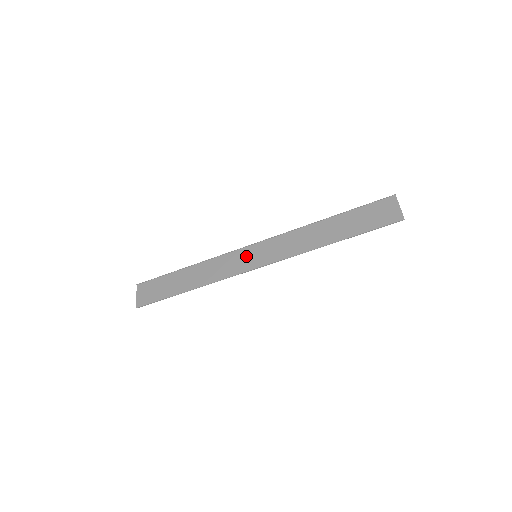
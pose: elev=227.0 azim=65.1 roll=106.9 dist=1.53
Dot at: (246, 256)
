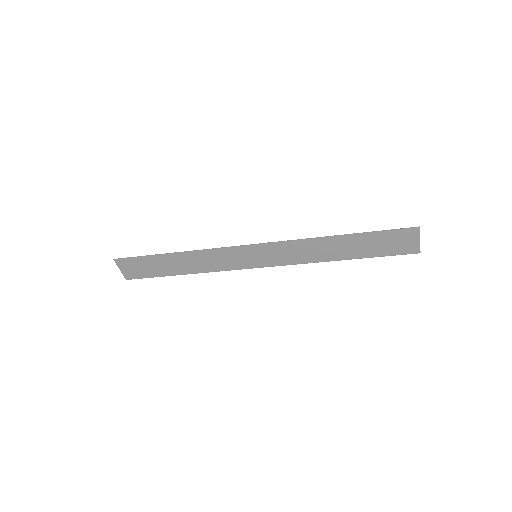
Dot at: (244, 255)
